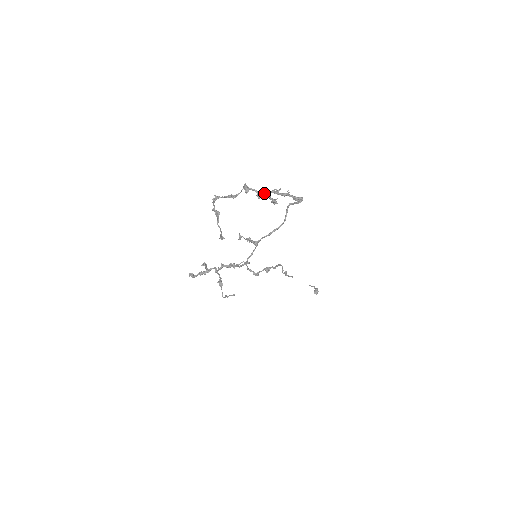
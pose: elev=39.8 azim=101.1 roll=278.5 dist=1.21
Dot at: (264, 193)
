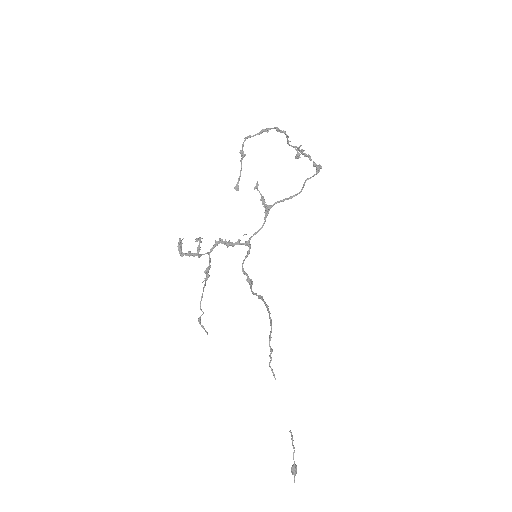
Dot at: (291, 145)
